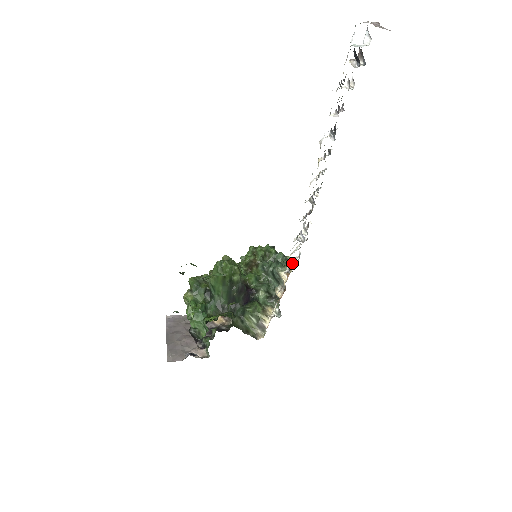
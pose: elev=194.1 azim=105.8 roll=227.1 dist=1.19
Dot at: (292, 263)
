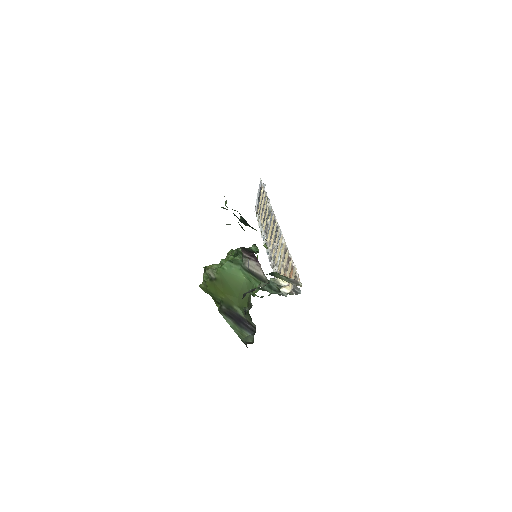
Dot at: (283, 267)
